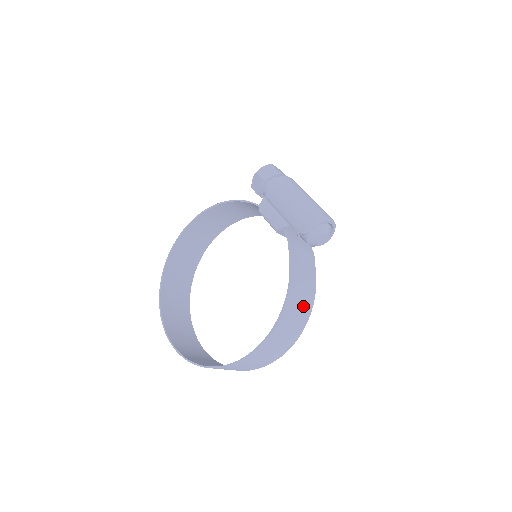
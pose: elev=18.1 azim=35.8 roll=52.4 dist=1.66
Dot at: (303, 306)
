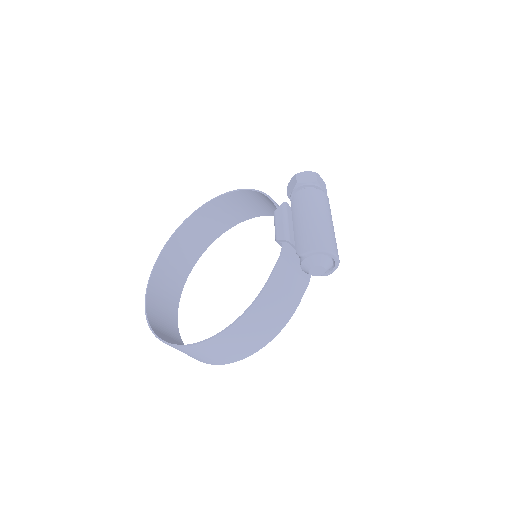
Dot at: (266, 326)
